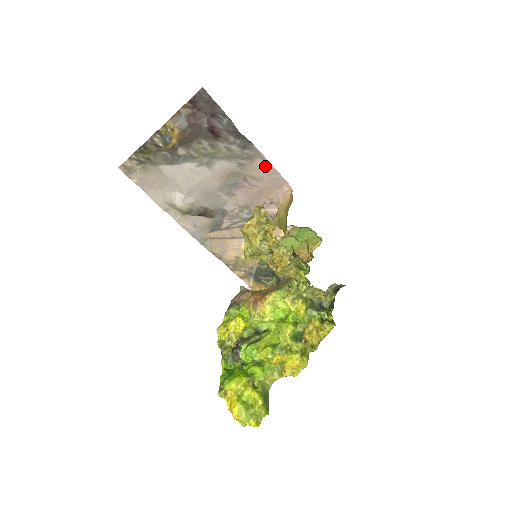
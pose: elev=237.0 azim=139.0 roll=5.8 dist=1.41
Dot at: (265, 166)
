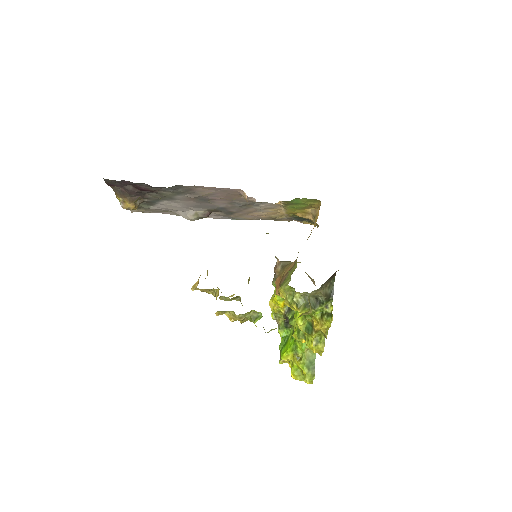
Dot at: (207, 188)
